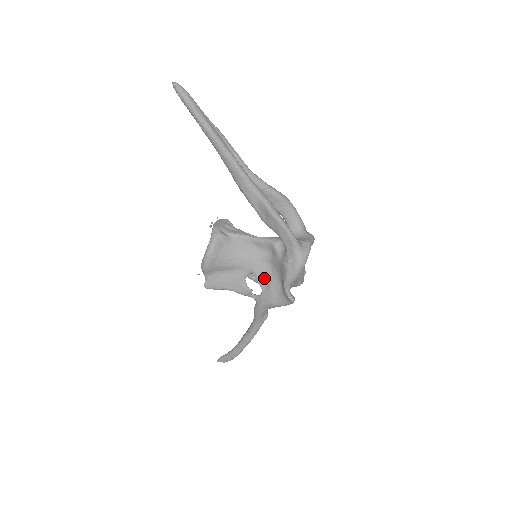
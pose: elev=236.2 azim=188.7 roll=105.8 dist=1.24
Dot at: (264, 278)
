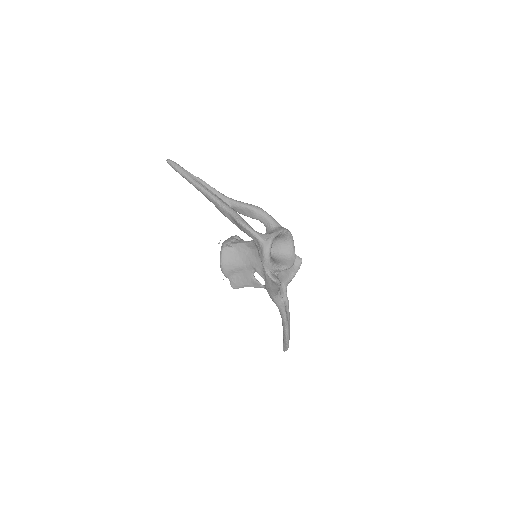
Dot at: (261, 270)
